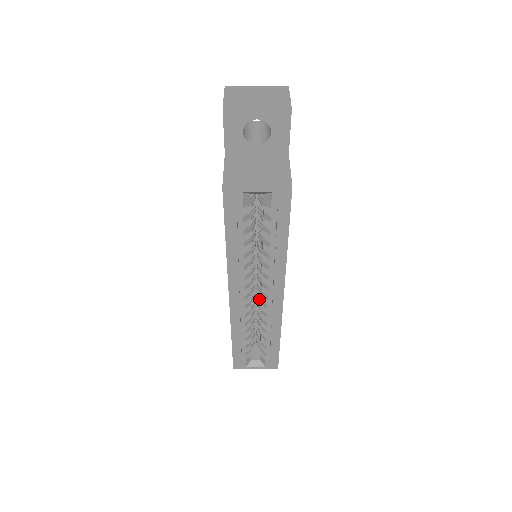
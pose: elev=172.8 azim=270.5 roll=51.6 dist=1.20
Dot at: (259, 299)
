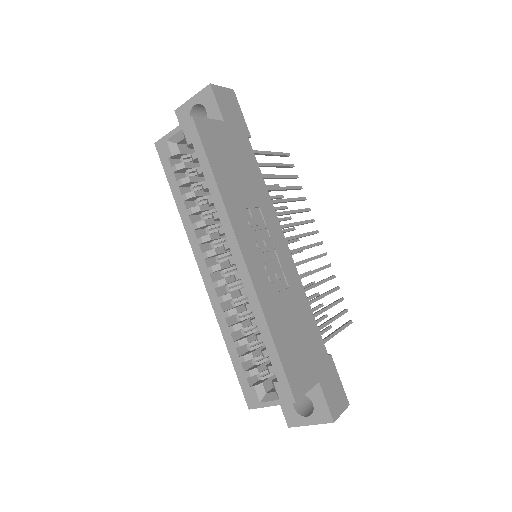
Dot at: occluded
